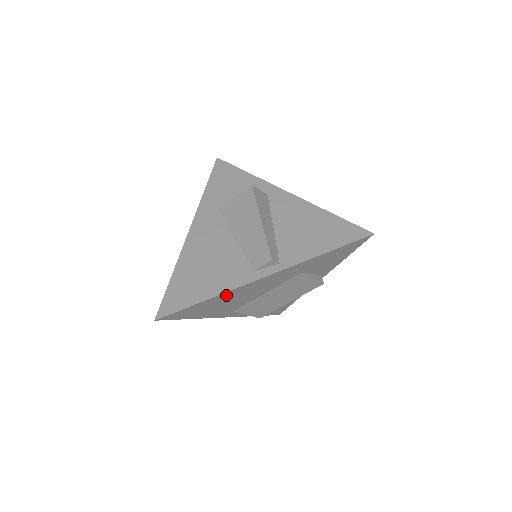
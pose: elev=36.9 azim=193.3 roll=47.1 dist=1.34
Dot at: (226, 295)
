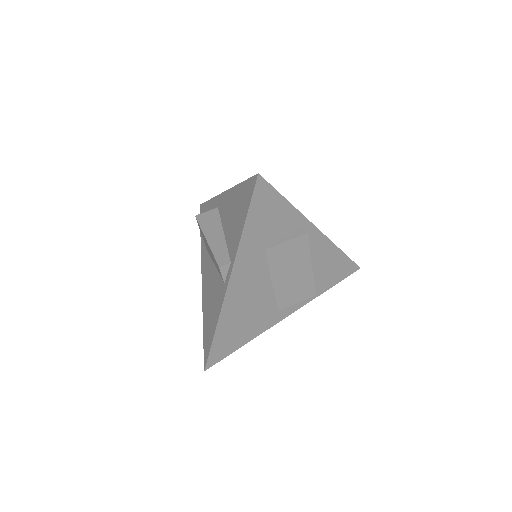
Dot at: (227, 316)
